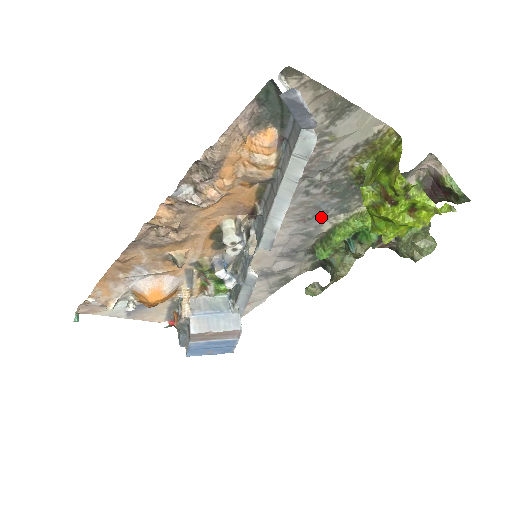
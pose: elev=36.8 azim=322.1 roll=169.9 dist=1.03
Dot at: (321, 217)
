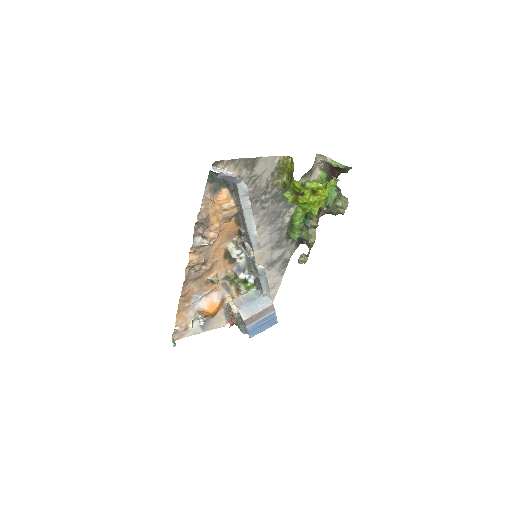
Dot at: (280, 216)
